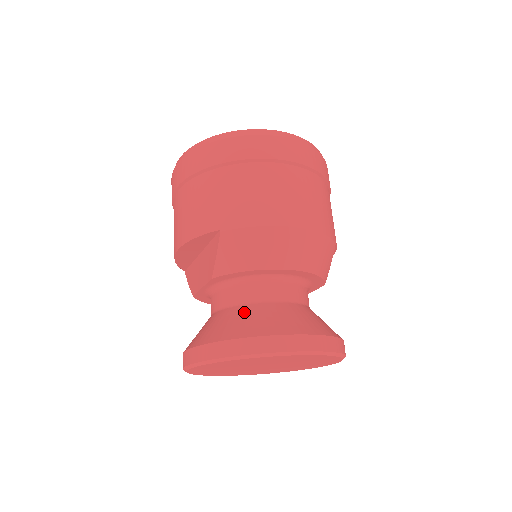
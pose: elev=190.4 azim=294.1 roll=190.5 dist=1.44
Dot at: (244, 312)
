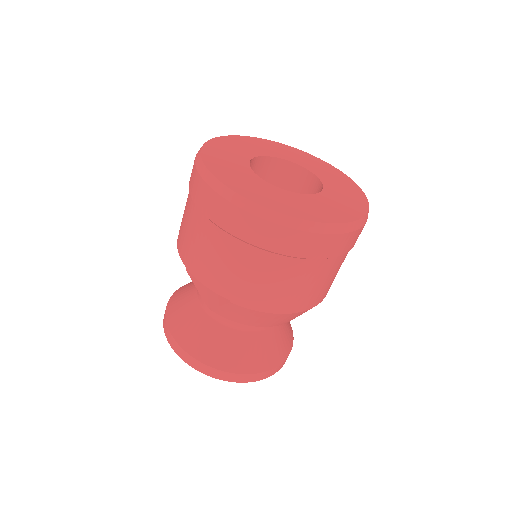
Dot at: (226, 338)
